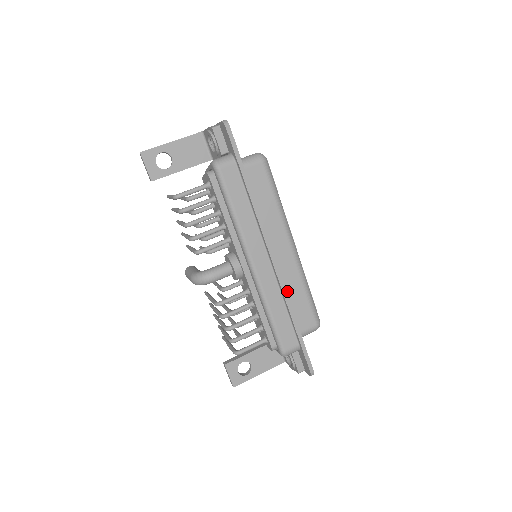
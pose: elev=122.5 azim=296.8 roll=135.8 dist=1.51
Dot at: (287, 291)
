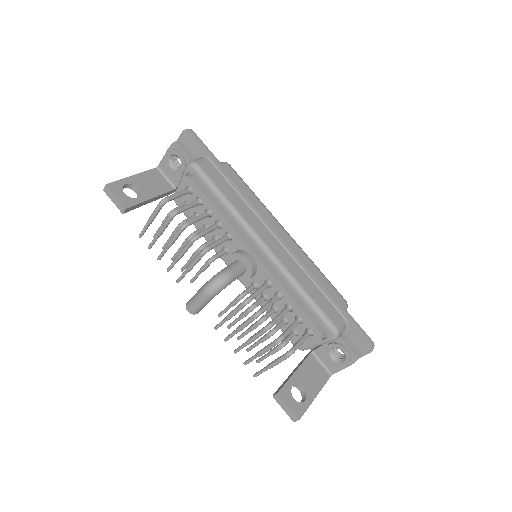
Dot at: occluded
